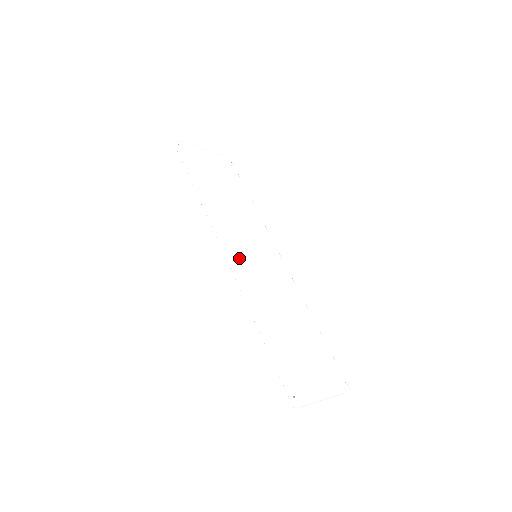
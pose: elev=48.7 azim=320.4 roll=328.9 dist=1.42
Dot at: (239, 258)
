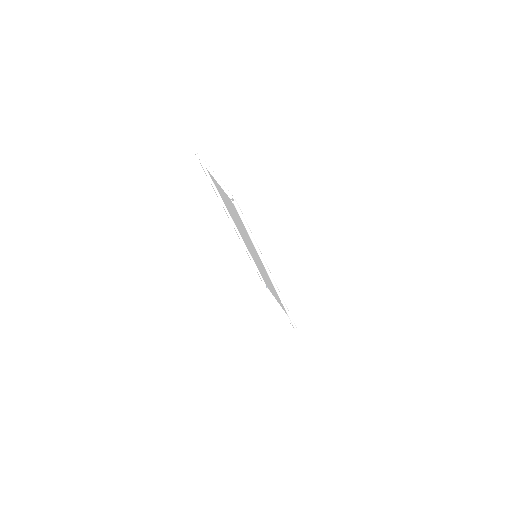
Dot at: occluded
